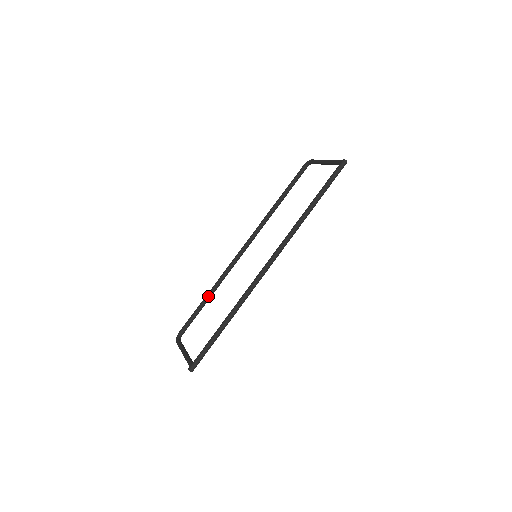
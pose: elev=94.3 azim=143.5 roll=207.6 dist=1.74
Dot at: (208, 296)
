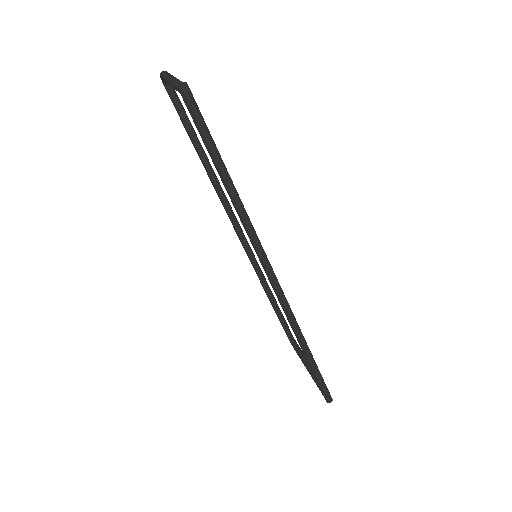
Dot at: (269, 298)
